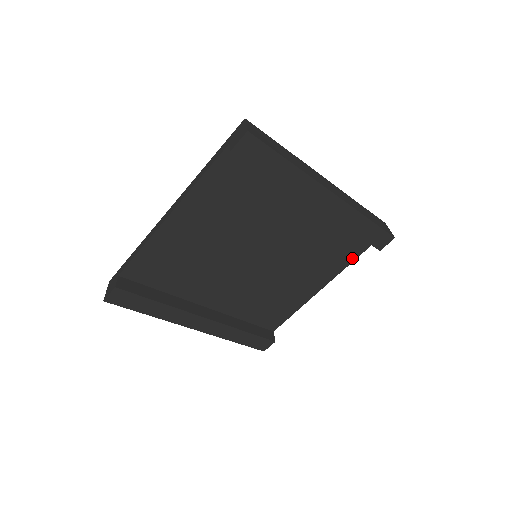
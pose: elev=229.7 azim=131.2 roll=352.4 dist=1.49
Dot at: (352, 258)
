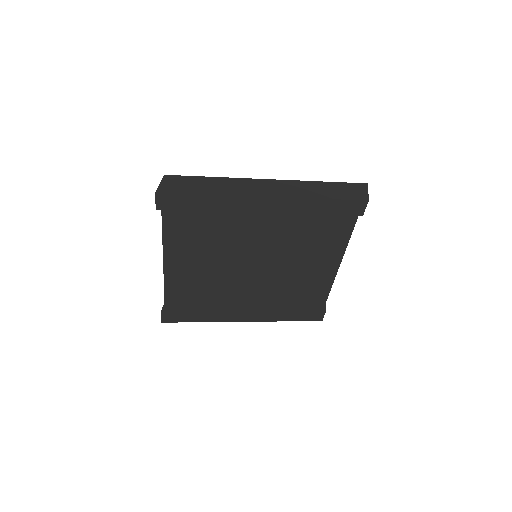
Dot at: (350, 226)
